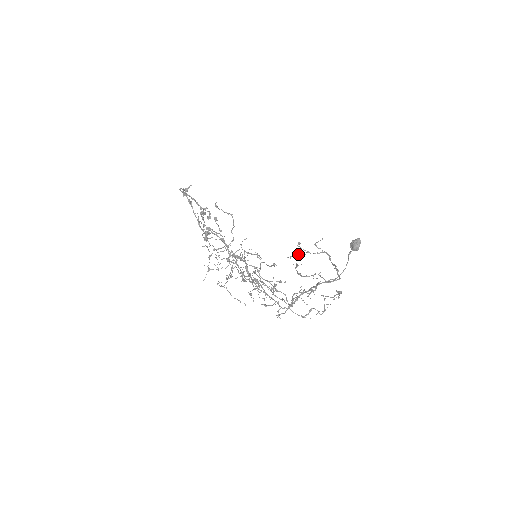
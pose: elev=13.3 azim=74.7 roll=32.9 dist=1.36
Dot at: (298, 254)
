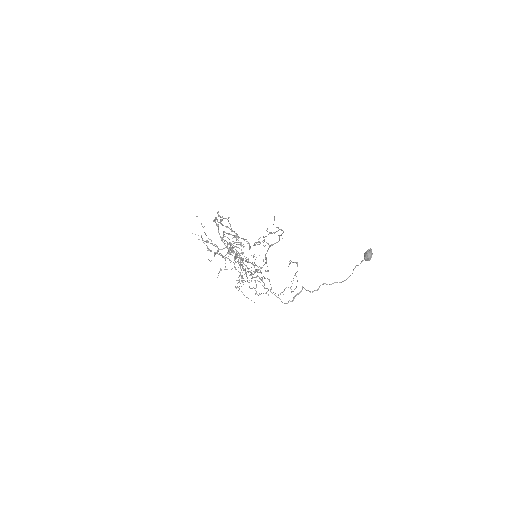
Dot at: occluded
